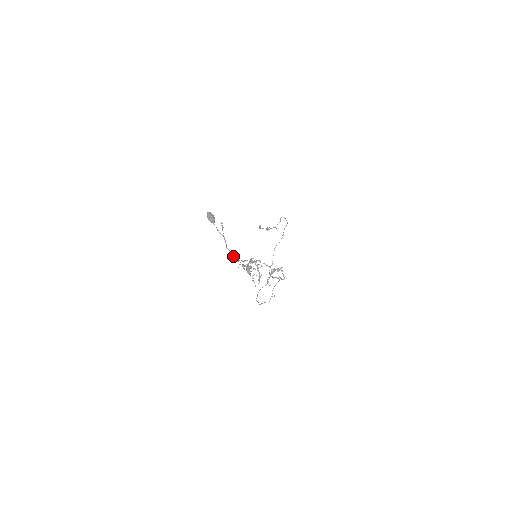
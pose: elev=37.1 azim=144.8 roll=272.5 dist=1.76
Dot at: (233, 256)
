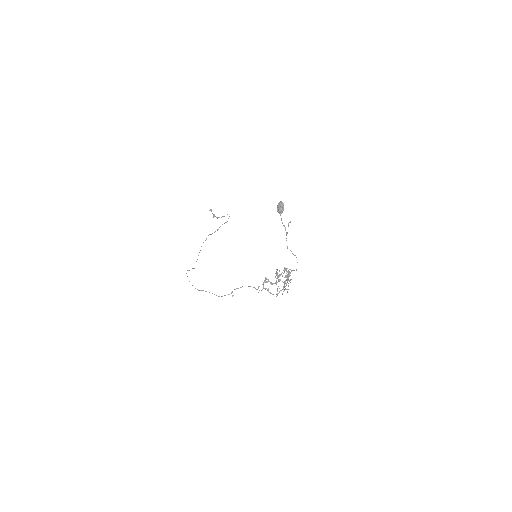
Dot at: occluded
